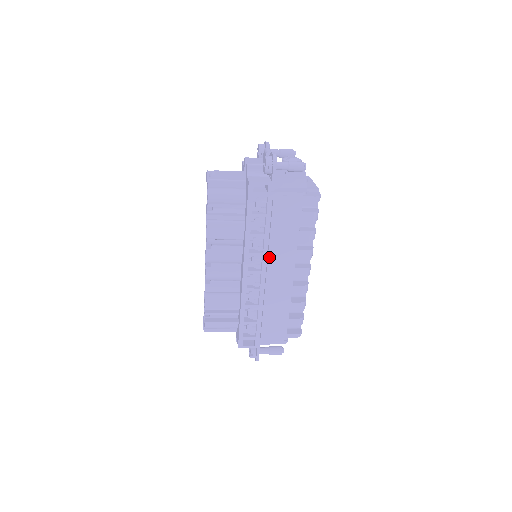
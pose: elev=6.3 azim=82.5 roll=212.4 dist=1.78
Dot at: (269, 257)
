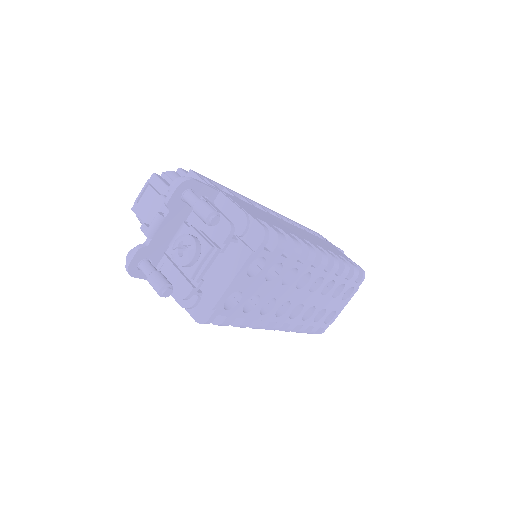
Dot at: occluded
